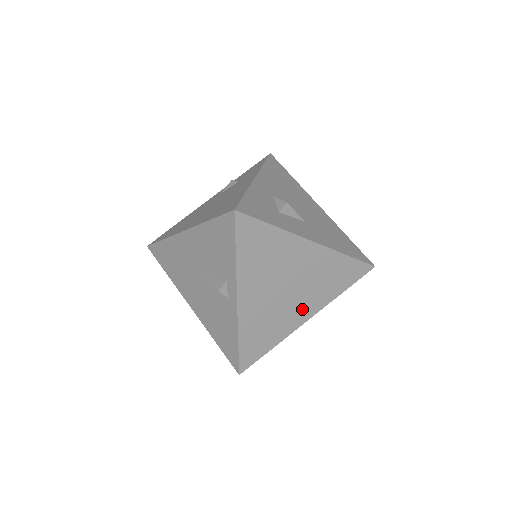
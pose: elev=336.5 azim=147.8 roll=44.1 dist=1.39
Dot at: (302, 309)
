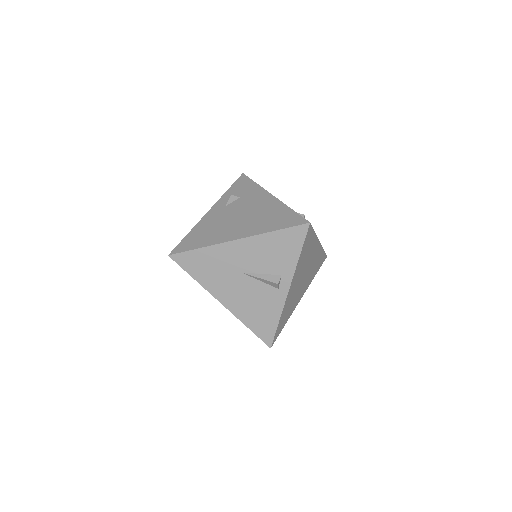
Dot at: (302, 291)
